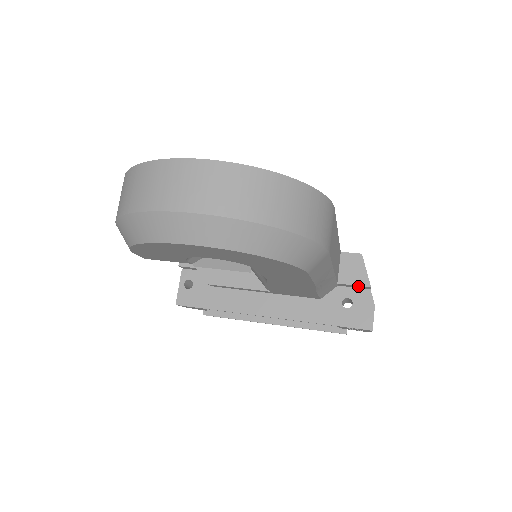
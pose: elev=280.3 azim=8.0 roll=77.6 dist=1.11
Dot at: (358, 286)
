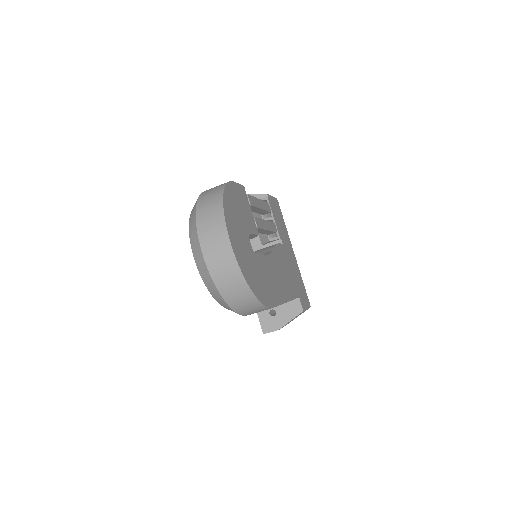
Dot at: (283, 316)
